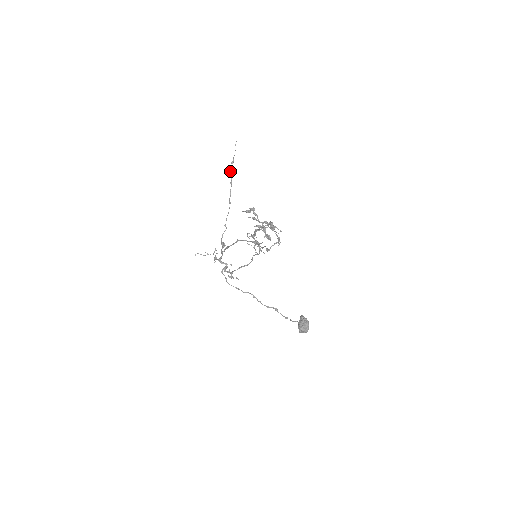
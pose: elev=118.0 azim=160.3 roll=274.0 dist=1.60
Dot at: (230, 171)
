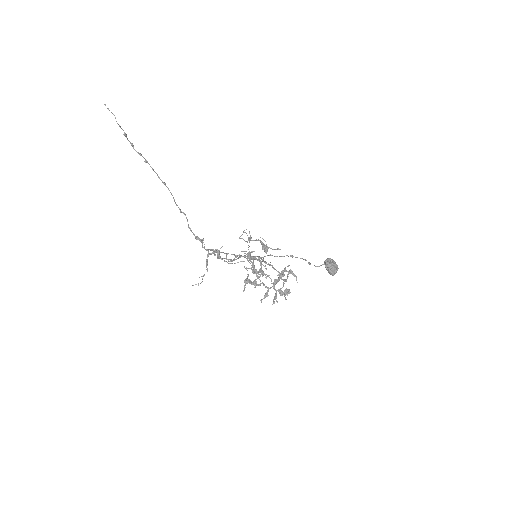
Dot at: occluded
